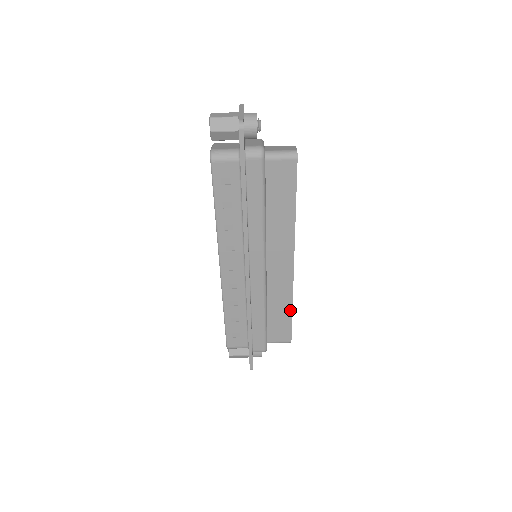
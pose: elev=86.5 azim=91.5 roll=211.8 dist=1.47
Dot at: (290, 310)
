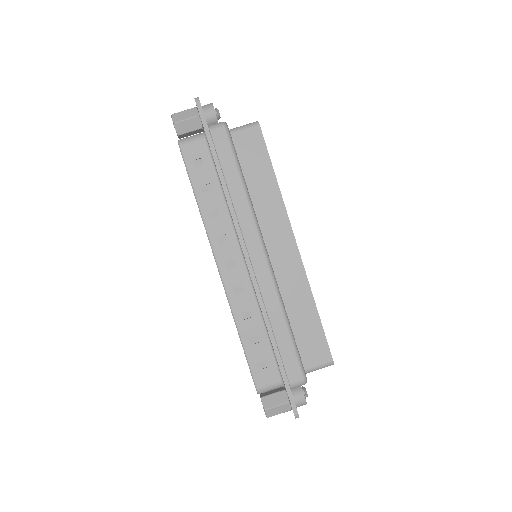
Dot at: (315, 310)
